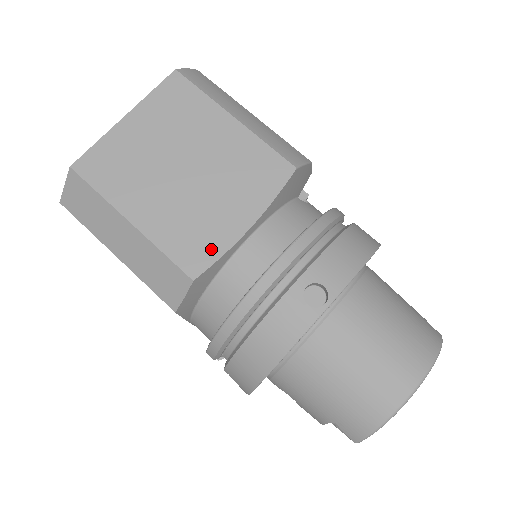
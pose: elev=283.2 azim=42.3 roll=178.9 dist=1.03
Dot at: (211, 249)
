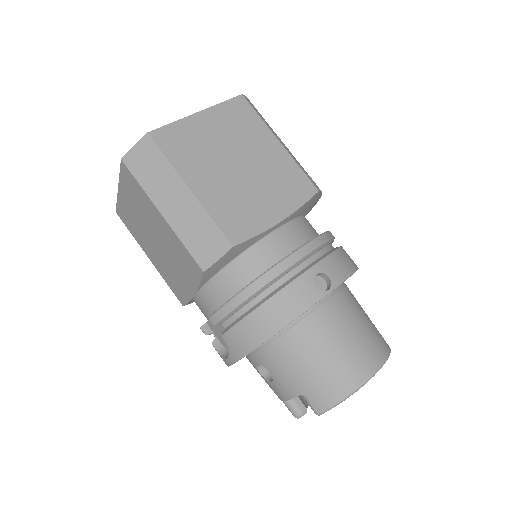
Dot at: (250, 228)
